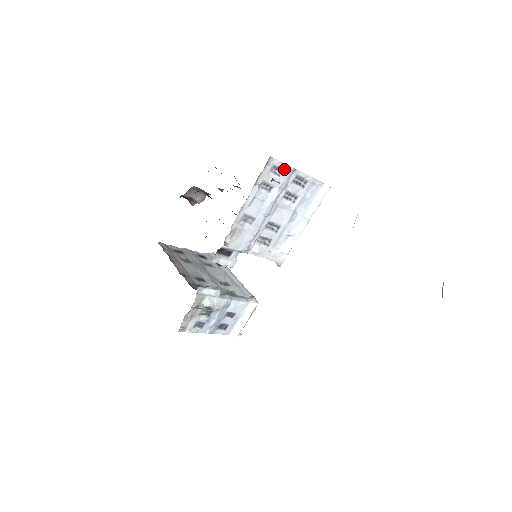
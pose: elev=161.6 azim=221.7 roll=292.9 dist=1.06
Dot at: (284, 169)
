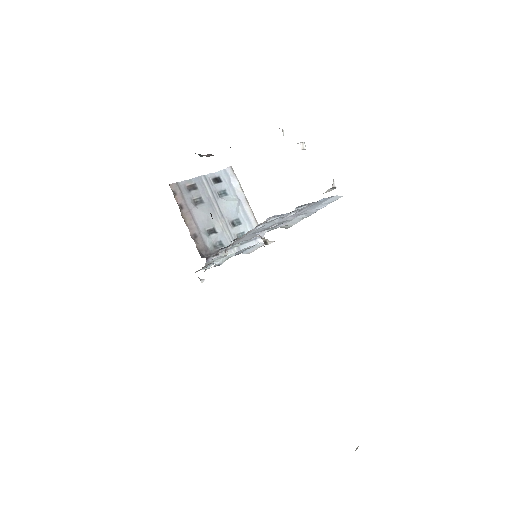
Dot at: occluded
